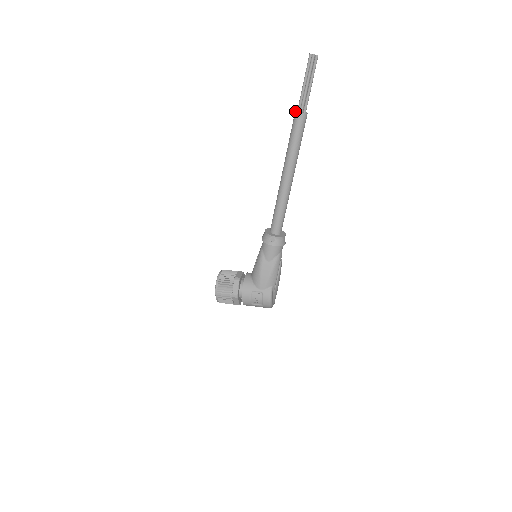
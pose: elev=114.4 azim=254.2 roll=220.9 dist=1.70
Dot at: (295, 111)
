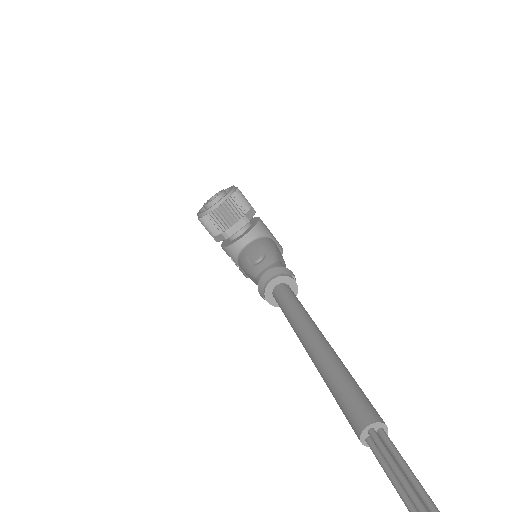
Dot at: (362, 430)
